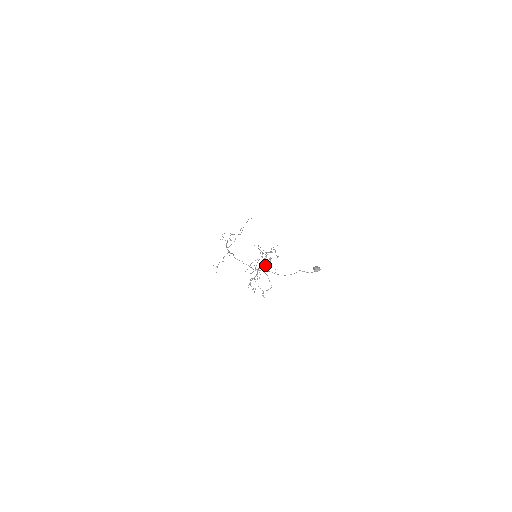
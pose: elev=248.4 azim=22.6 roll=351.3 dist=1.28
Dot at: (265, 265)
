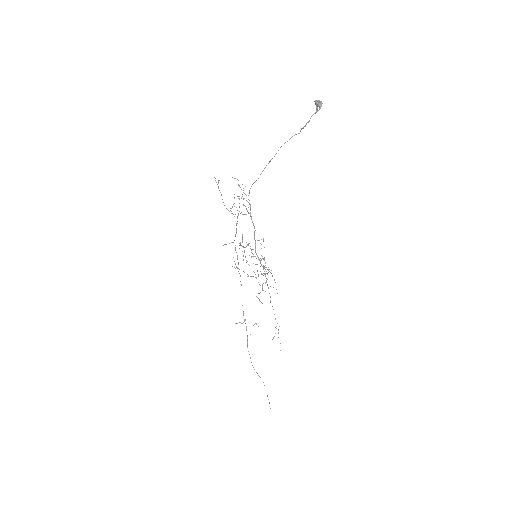
Dot at: (257, 270)
